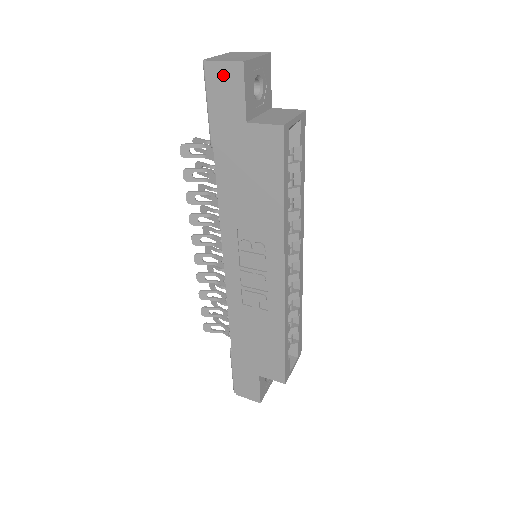
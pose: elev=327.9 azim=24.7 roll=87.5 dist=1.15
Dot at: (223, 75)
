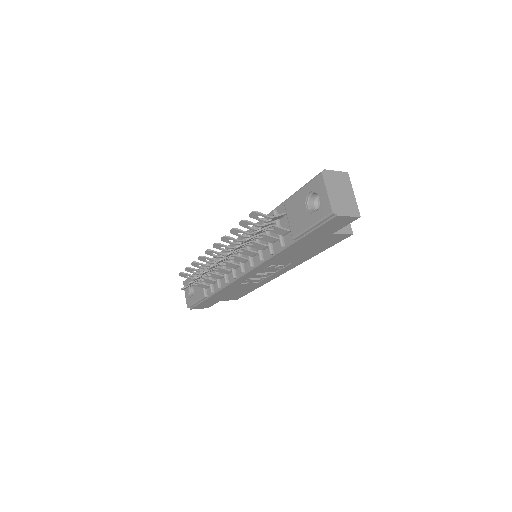
Dot at: (341, 220)
